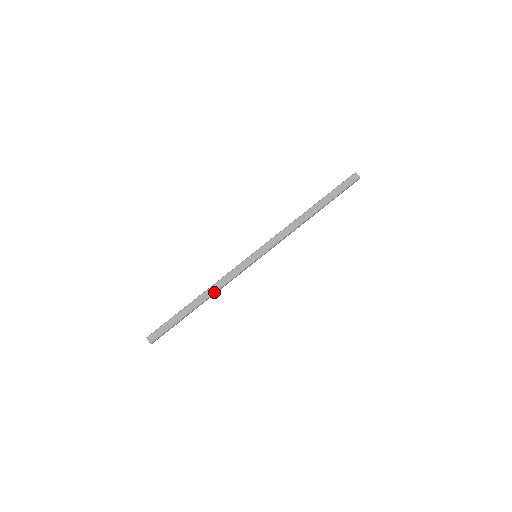
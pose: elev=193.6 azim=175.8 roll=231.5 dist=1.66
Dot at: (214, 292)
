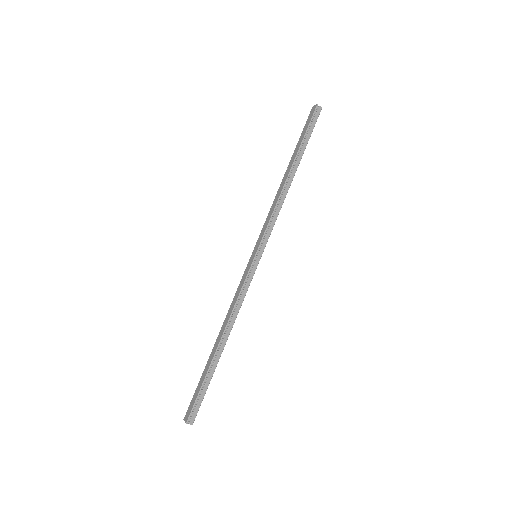
Dot at: (227, 321)
